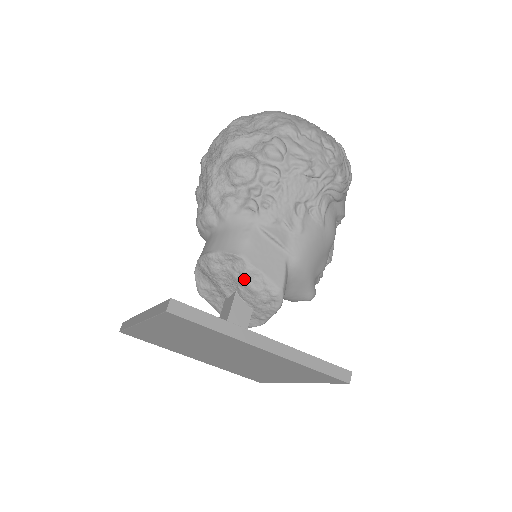
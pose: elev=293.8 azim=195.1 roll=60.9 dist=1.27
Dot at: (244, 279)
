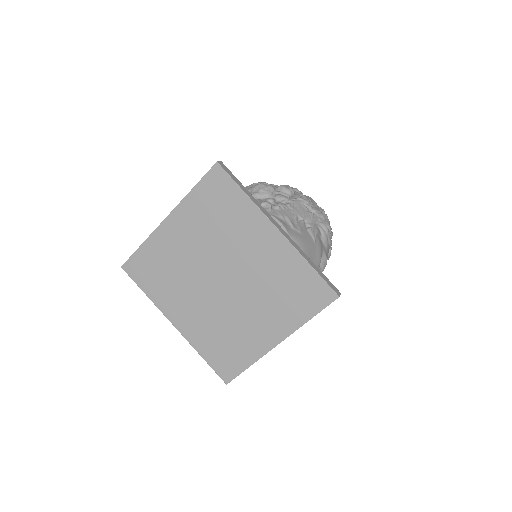
Dot at: occluded
